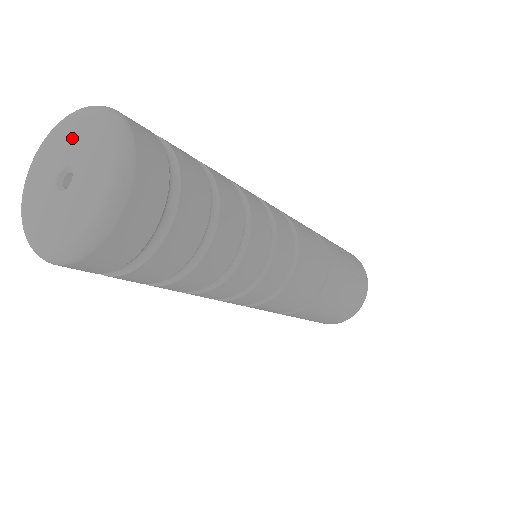
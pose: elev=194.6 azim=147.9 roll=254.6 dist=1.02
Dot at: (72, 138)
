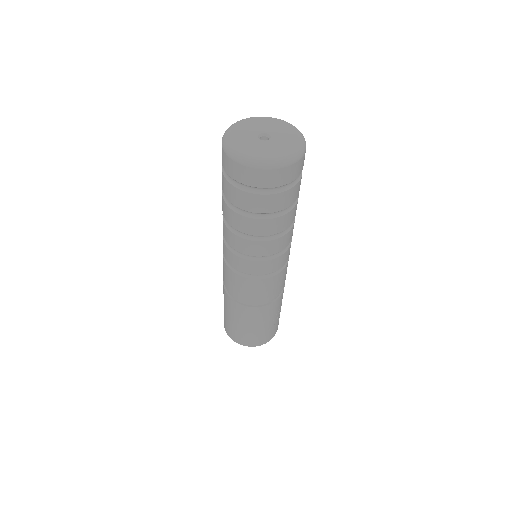
Dot at: (281, 129)
